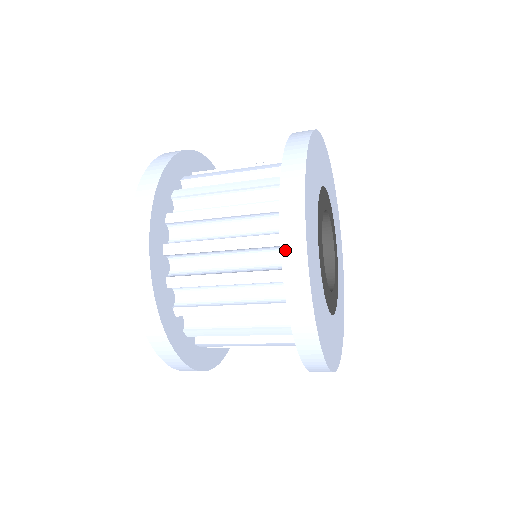
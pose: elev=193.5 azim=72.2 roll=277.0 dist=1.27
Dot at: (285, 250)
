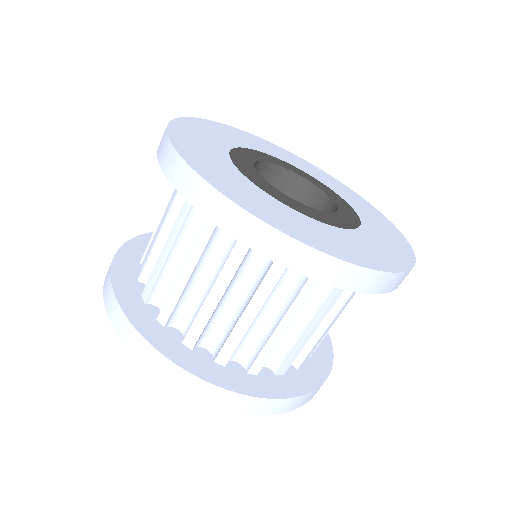
Dot at: occluded
